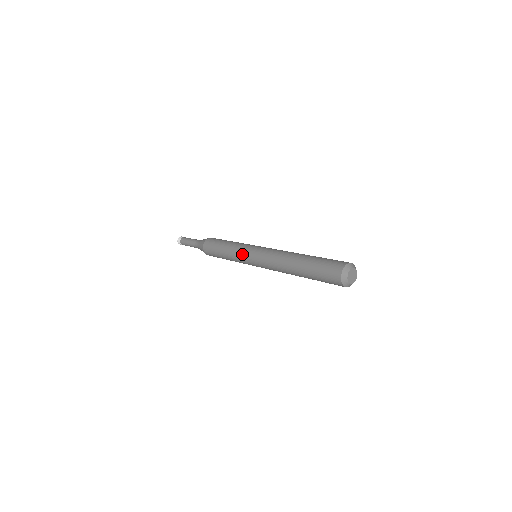
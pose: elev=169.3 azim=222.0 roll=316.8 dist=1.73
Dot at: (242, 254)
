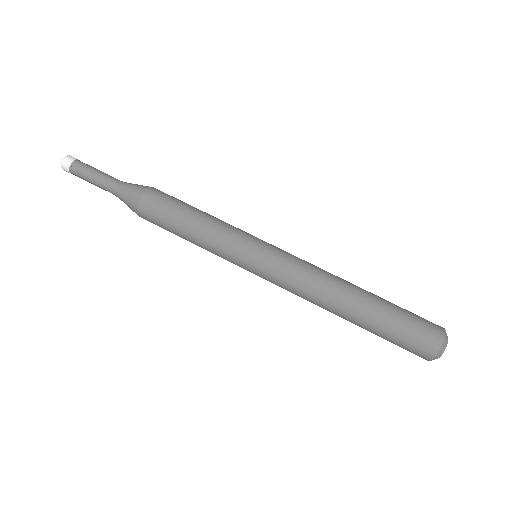
Dot at: (235, 257)
